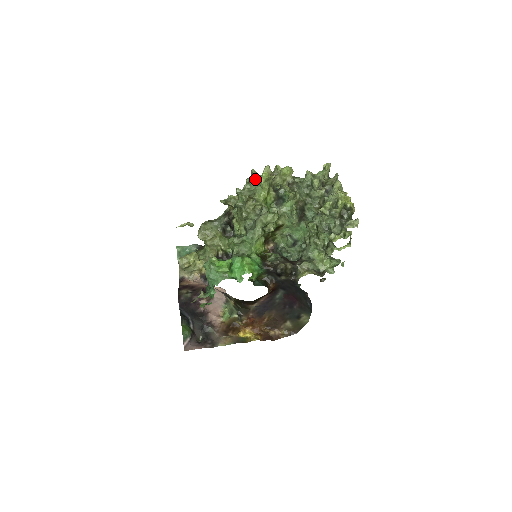
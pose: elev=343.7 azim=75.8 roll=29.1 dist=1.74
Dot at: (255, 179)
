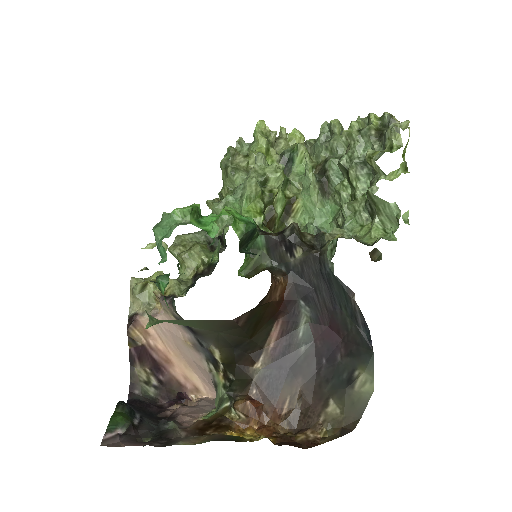
Dot at: occluded
